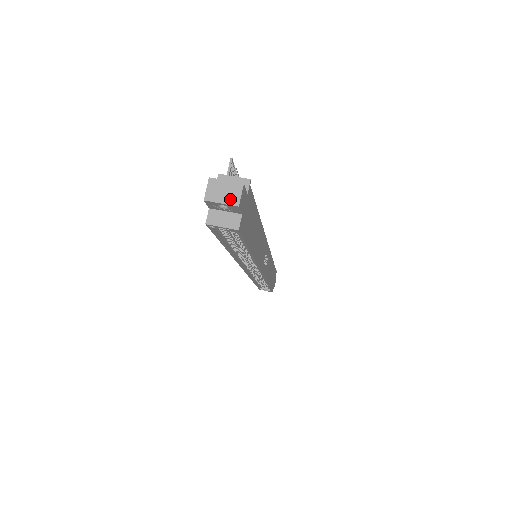
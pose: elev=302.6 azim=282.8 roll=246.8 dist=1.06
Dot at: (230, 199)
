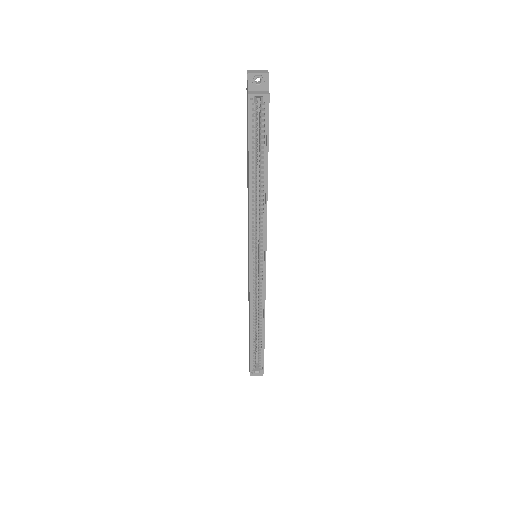
Dot at: (263, 72)
